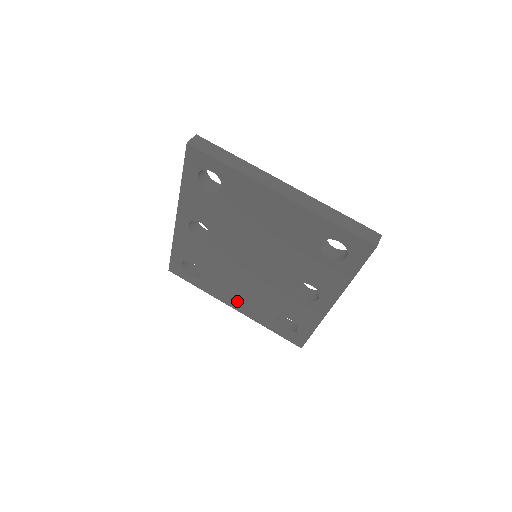
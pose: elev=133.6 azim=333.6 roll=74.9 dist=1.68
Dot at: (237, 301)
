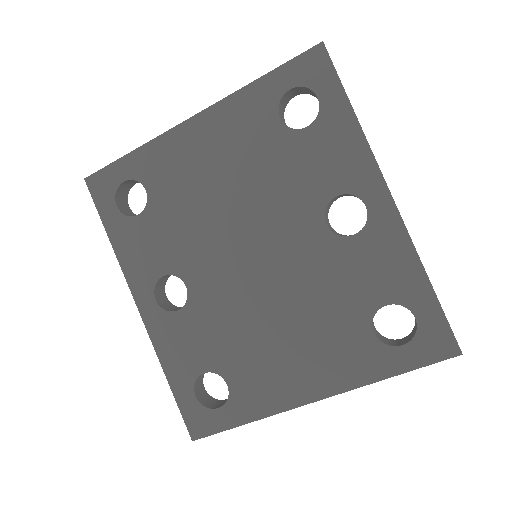
Dot at: (303, 375)
